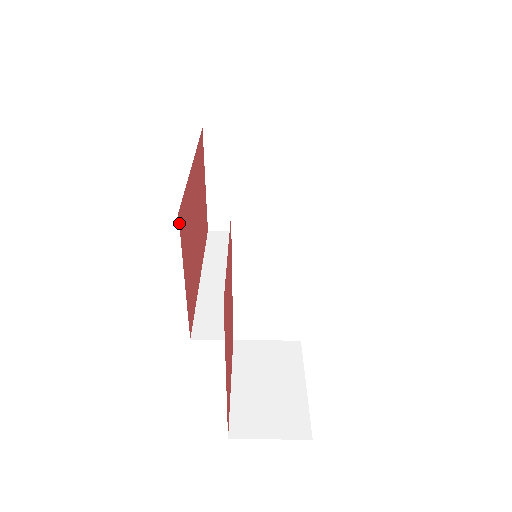
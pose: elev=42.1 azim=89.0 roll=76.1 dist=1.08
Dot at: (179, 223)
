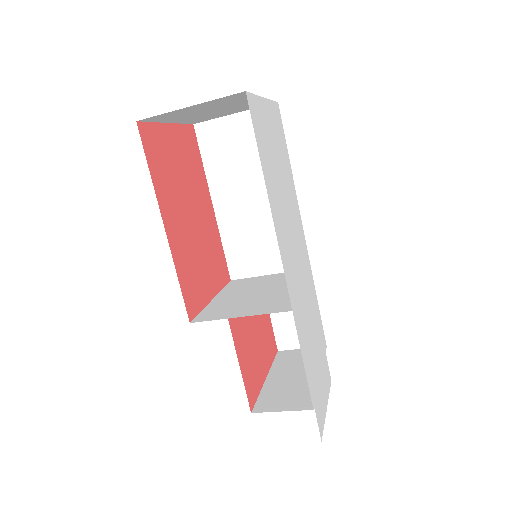
Dot at: (193, 318)
